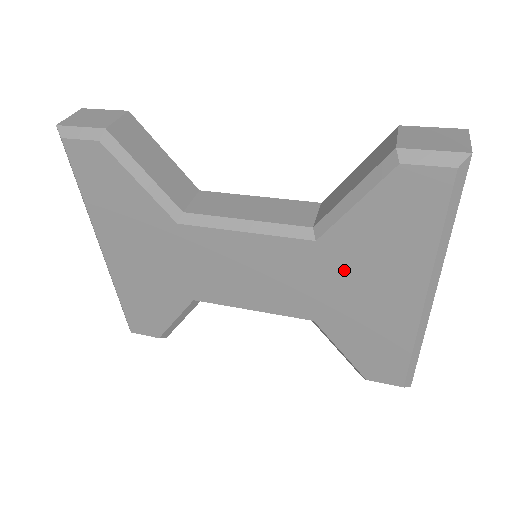
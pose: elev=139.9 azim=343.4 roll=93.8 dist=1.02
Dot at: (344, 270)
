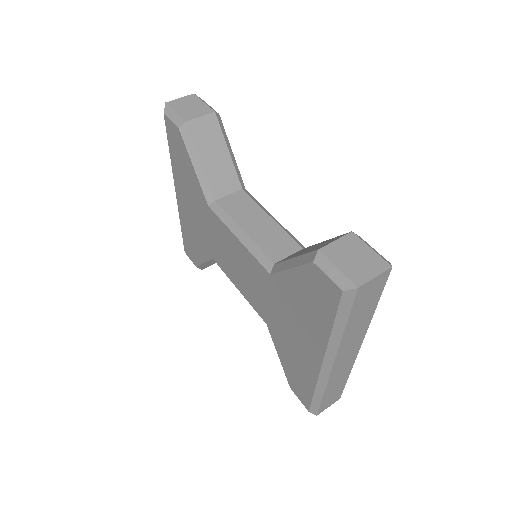
Dot at: (283, 306)
